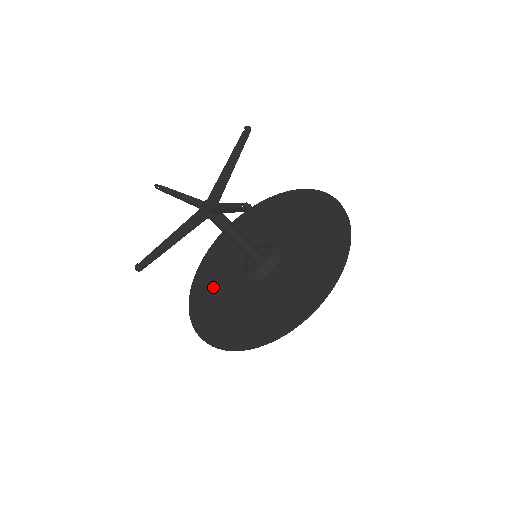
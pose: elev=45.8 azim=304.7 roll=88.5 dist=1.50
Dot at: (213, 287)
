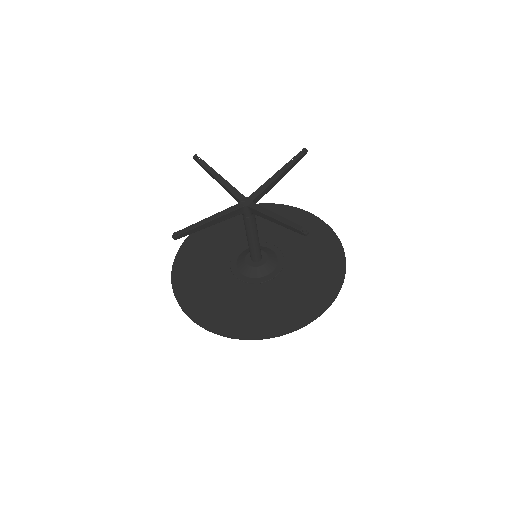
Dot at: (202, 265)
